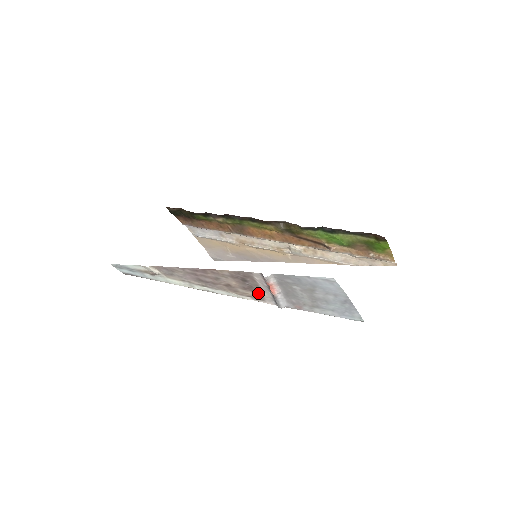
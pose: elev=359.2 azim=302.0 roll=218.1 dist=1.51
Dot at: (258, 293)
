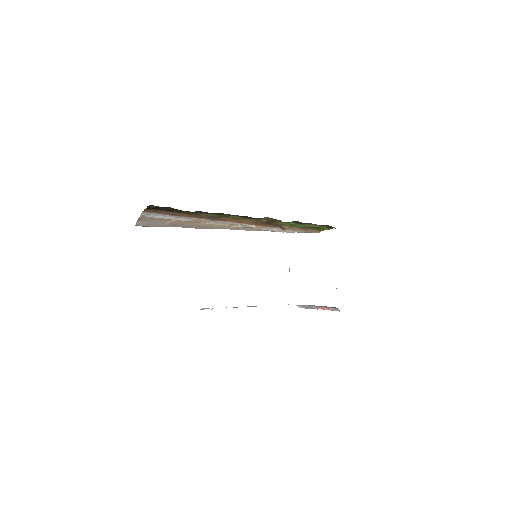
Dot at: occluded
